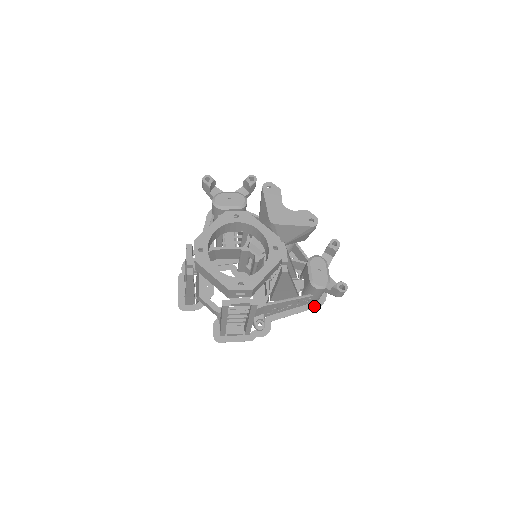
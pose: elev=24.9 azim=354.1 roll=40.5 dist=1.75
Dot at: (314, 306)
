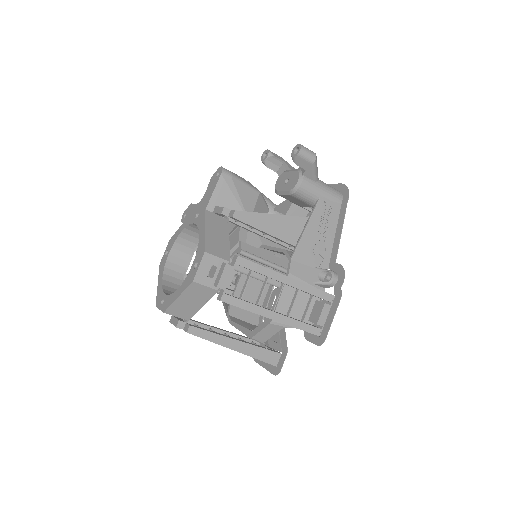
Dot at: (345, 202)
